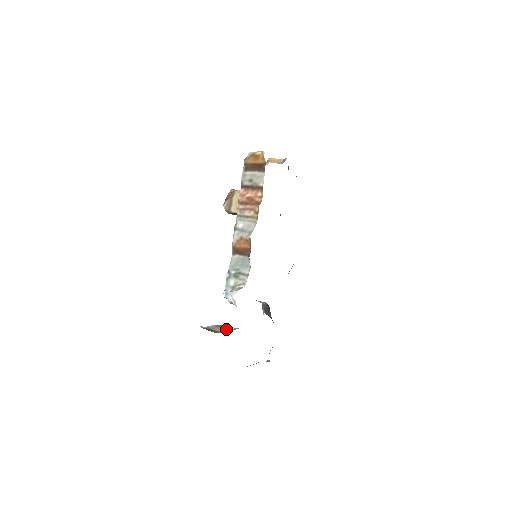
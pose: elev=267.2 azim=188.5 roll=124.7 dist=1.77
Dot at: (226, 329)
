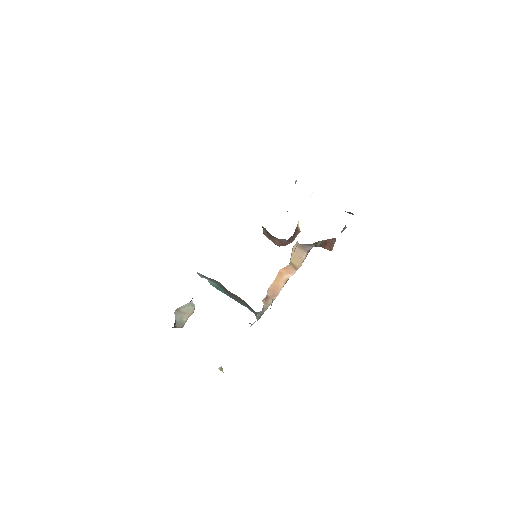
Dot at: occluded
